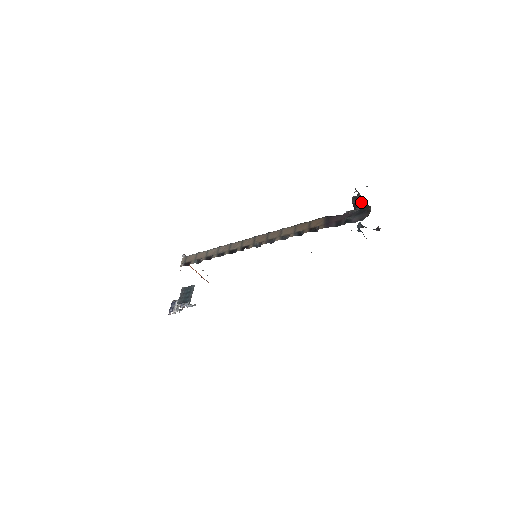
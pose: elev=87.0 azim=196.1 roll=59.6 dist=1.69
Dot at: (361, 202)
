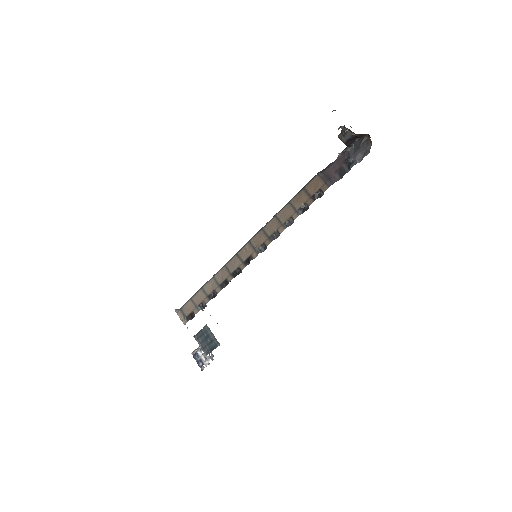
Dot at: (354, 136)
